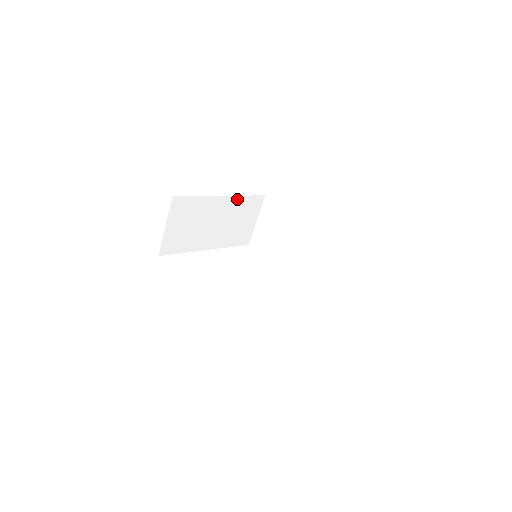
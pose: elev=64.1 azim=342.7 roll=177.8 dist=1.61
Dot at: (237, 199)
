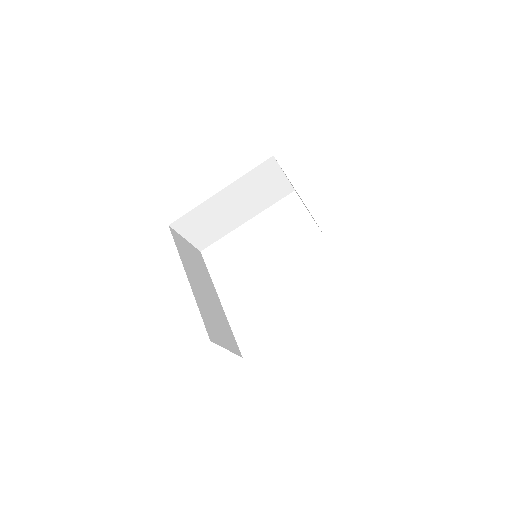
Dot at: (239, 181)
